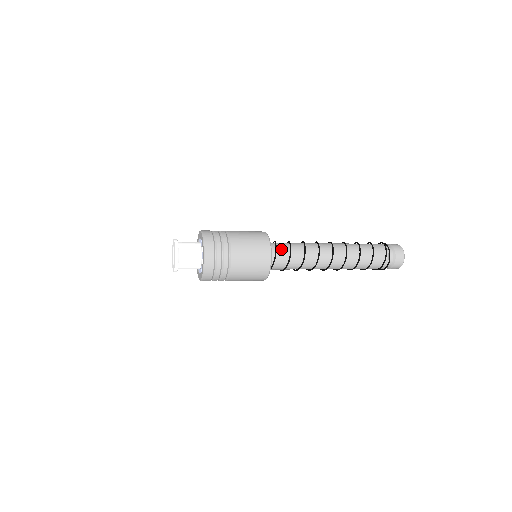
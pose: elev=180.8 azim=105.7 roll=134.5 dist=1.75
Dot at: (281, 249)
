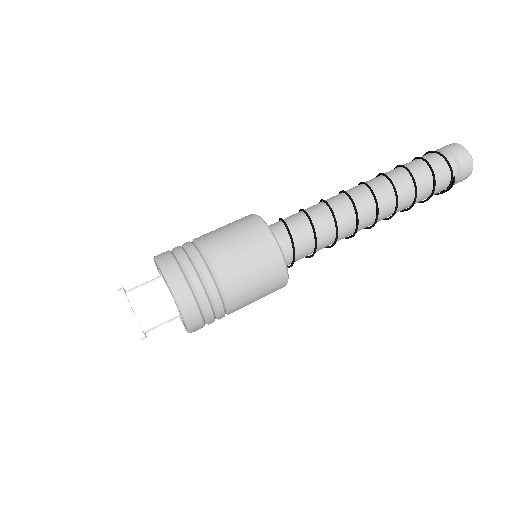
Dot at: occluded
